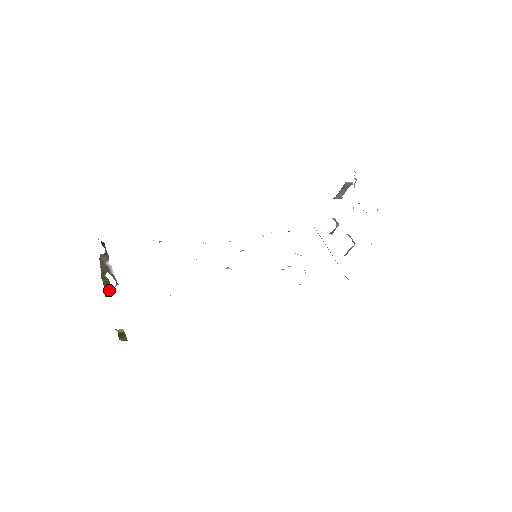
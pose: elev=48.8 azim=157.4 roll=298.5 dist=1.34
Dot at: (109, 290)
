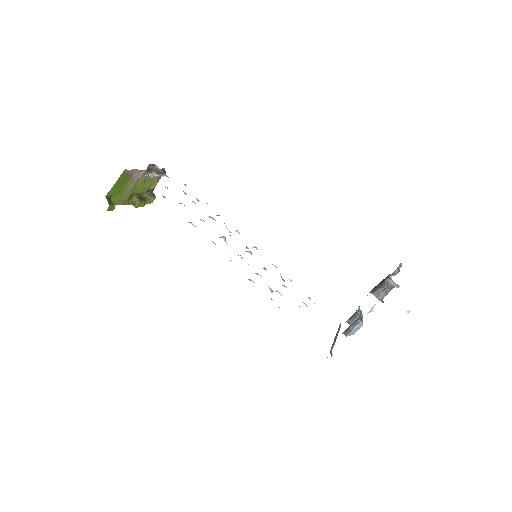
Dot at: (138, 199)
